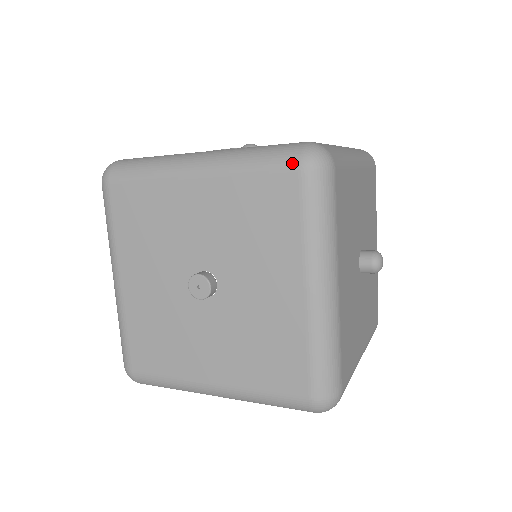
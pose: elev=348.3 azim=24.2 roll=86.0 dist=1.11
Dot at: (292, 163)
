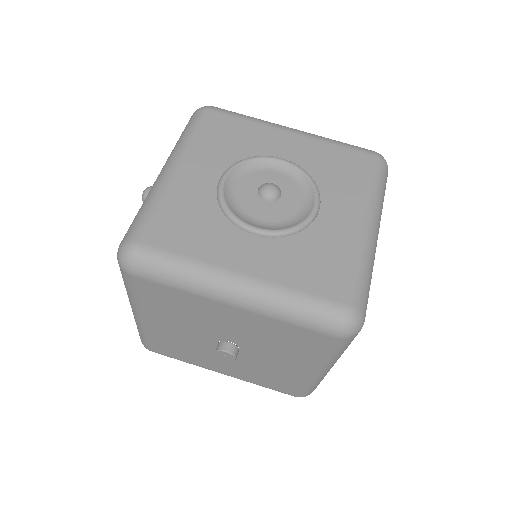
Dot at: (331, 332)
